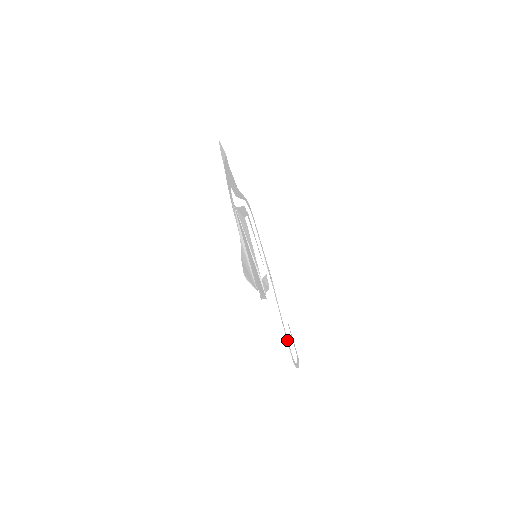
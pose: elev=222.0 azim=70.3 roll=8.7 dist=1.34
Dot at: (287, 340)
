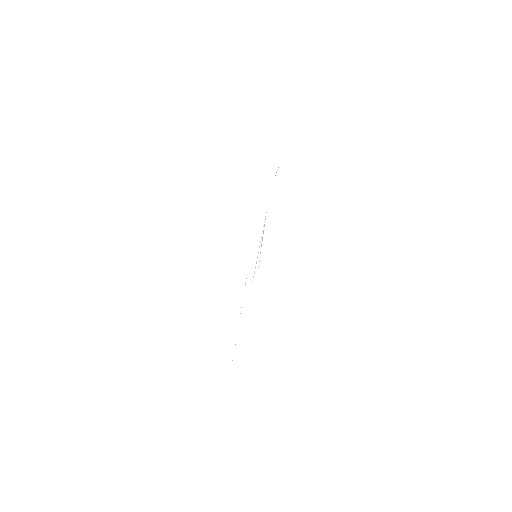
Dot at: occluded
